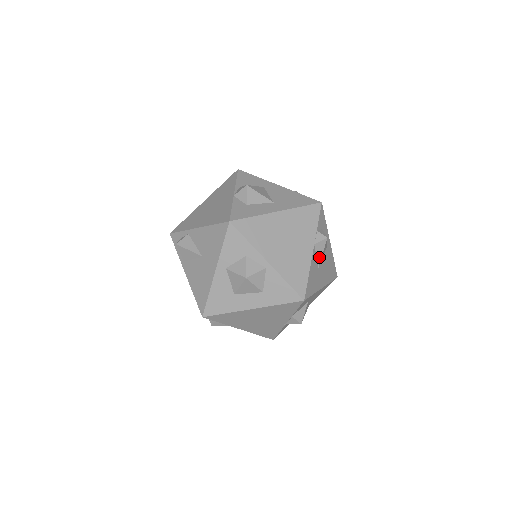
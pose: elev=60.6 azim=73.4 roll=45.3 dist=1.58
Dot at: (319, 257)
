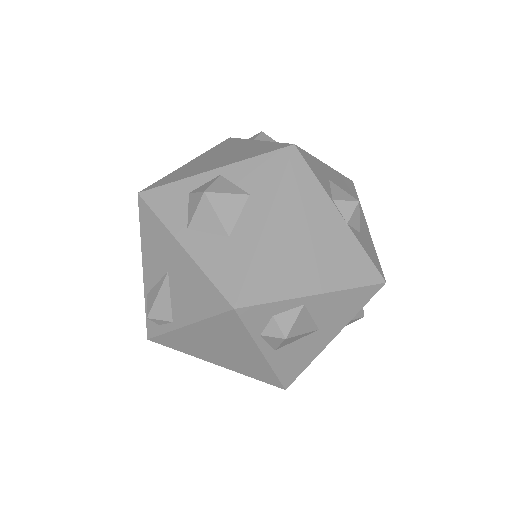
Dot at: occluded
